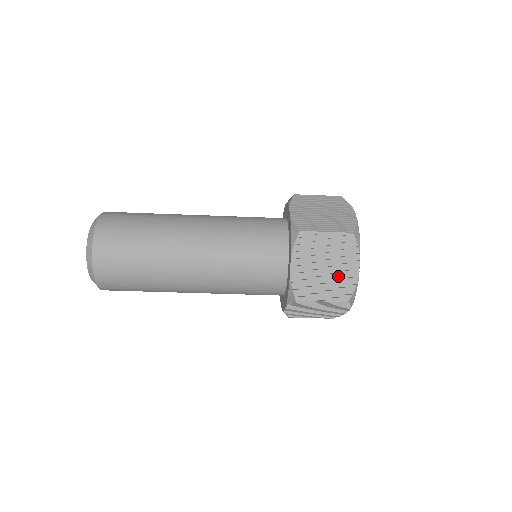
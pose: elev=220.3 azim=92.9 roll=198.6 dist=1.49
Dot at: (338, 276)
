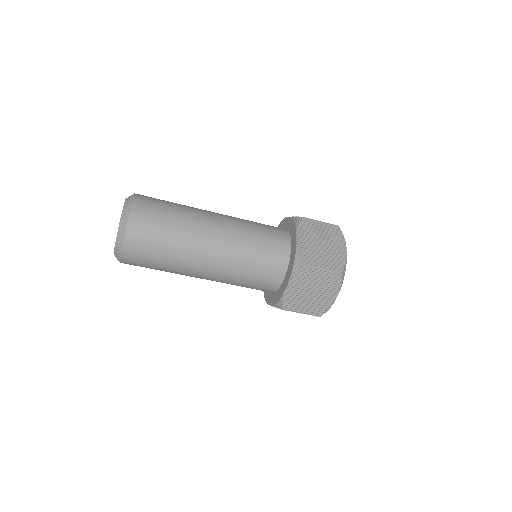
Dot at: (332, 253)
